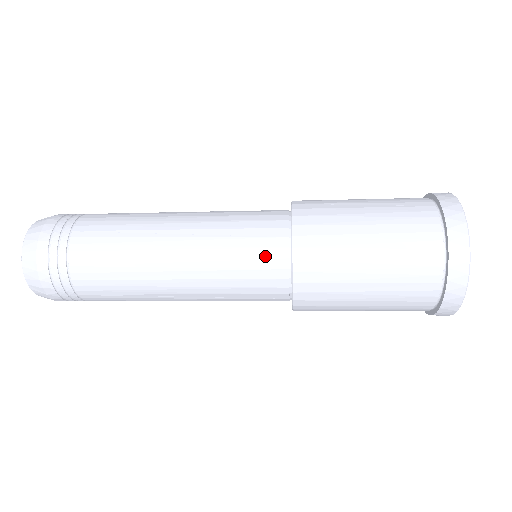
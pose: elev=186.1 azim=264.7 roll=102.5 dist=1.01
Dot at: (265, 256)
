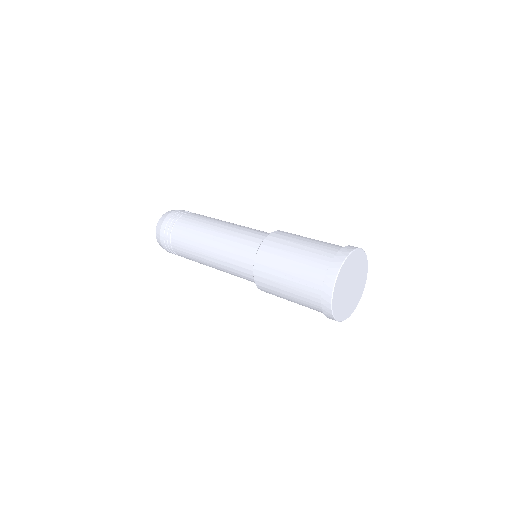
Dot at: (245, 262)
